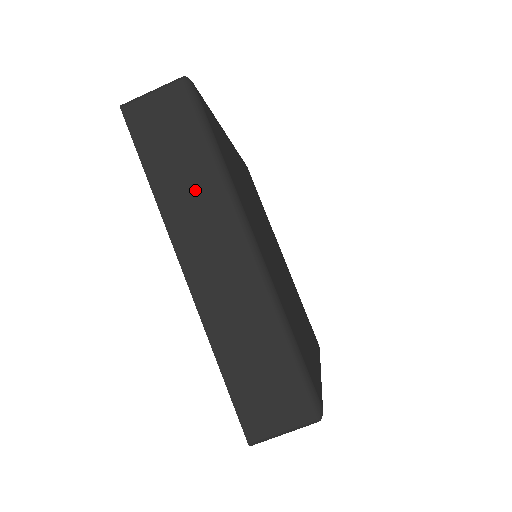
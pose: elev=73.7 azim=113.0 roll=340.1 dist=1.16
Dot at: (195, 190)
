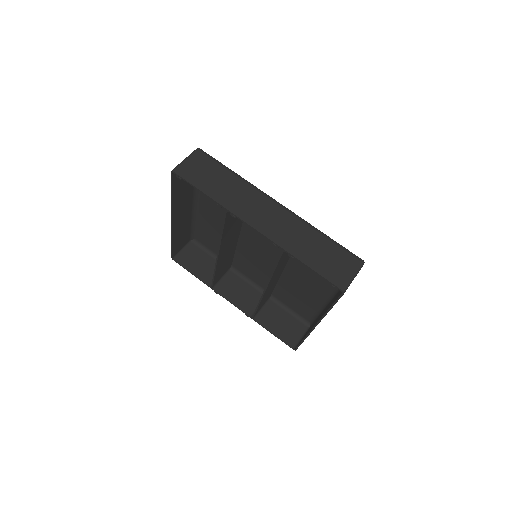
Dot at: (237, 191)
